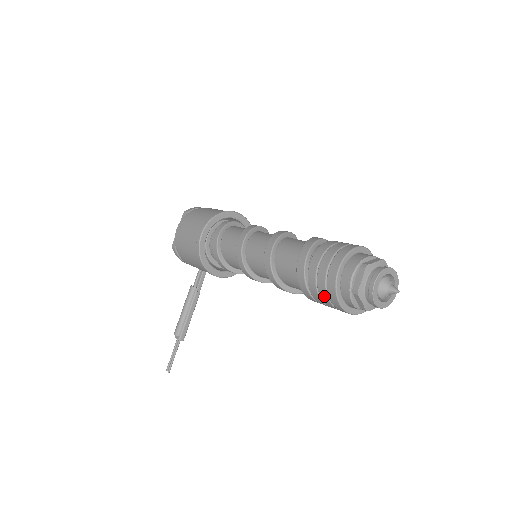
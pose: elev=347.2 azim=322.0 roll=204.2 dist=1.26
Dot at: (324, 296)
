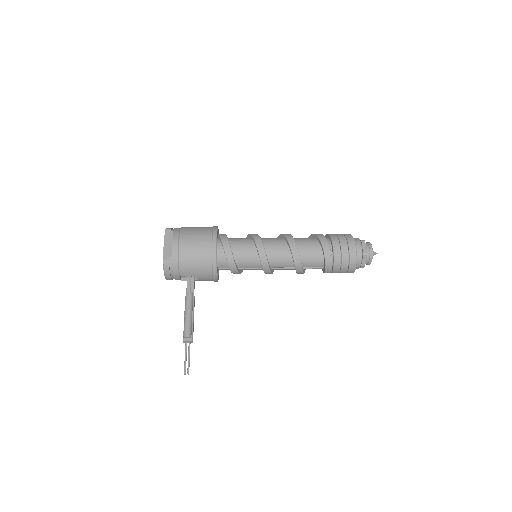
Dot at: (346, 261)
